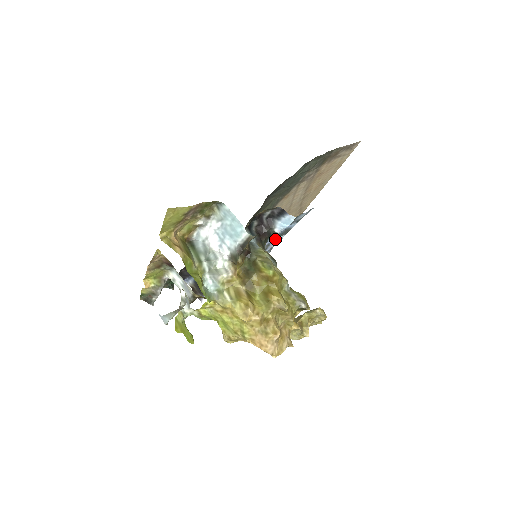
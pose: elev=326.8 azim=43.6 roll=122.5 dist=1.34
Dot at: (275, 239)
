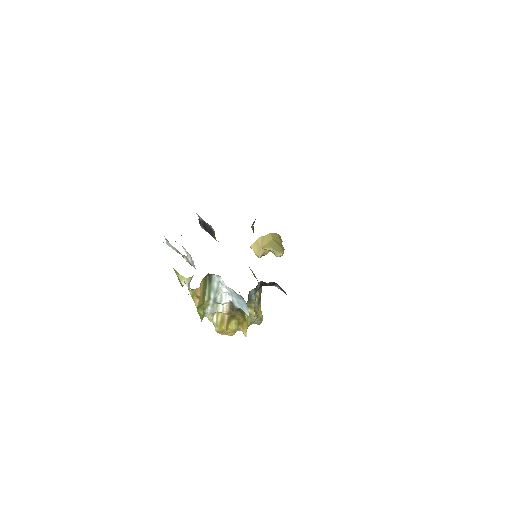
Dot at: occluded
